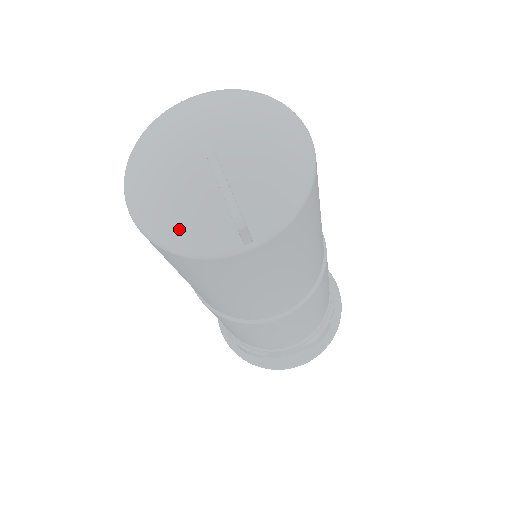
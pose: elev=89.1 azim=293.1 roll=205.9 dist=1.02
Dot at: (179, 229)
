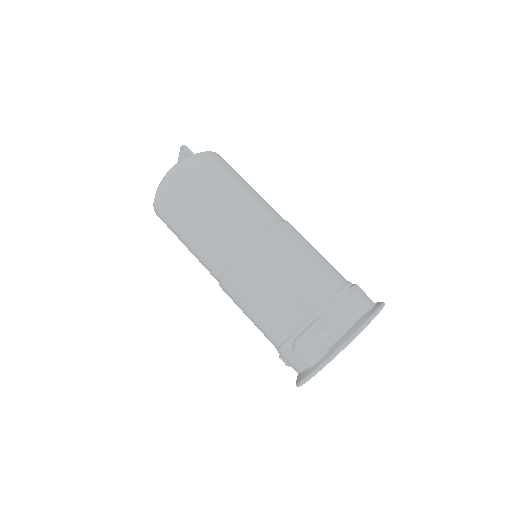
Dot at: (169, 172)
